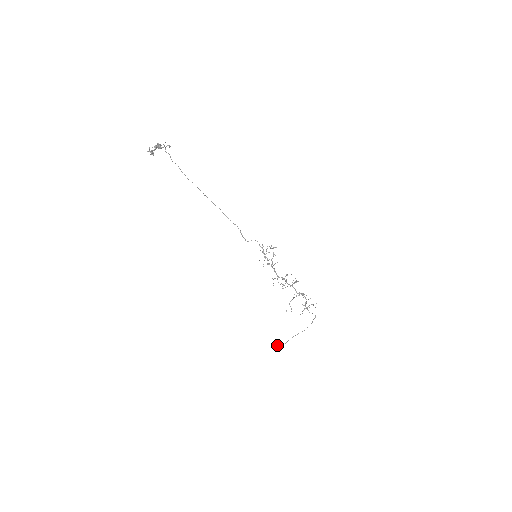
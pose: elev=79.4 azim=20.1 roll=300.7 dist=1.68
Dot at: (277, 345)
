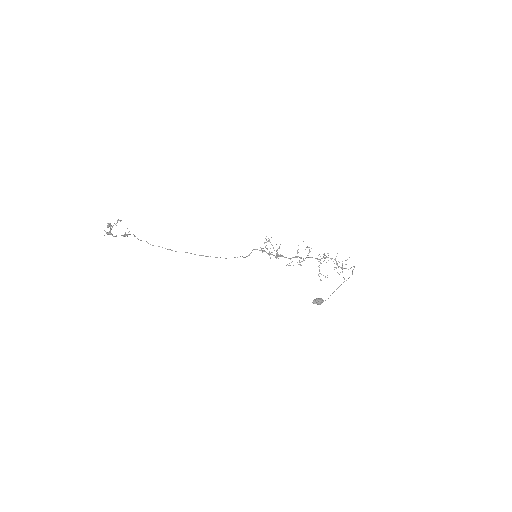
Dot at: (316, 303)
